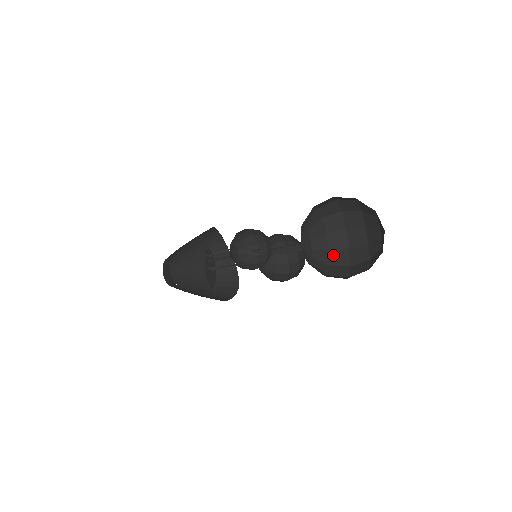
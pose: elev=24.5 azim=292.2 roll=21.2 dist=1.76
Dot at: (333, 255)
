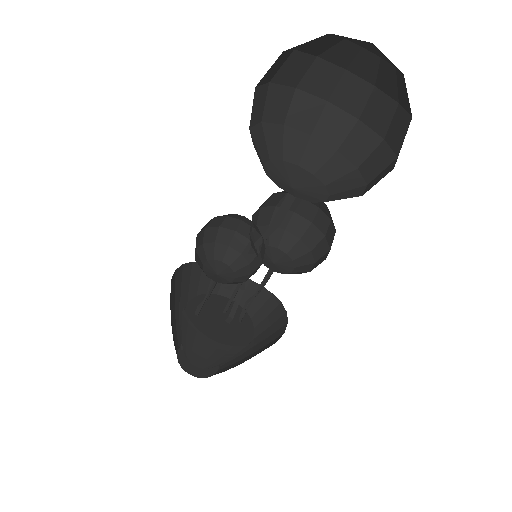
Dot at: (365, 168)
